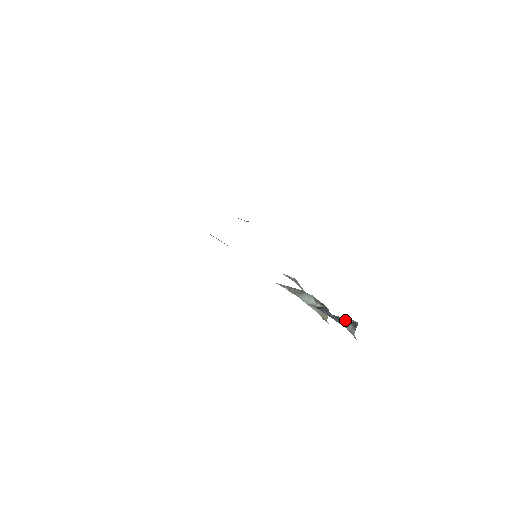
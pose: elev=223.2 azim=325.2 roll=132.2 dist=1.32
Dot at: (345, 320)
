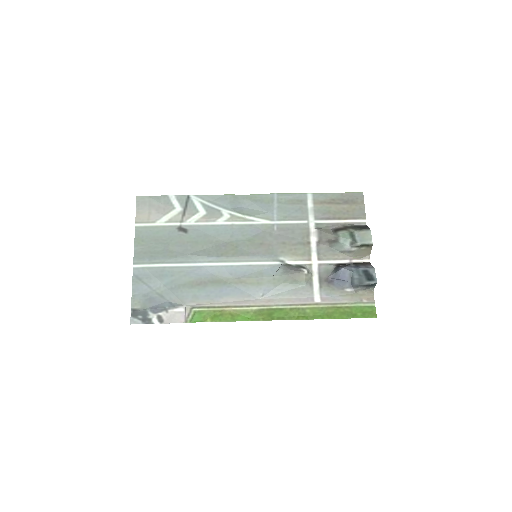
Dot at: (359, 283)
